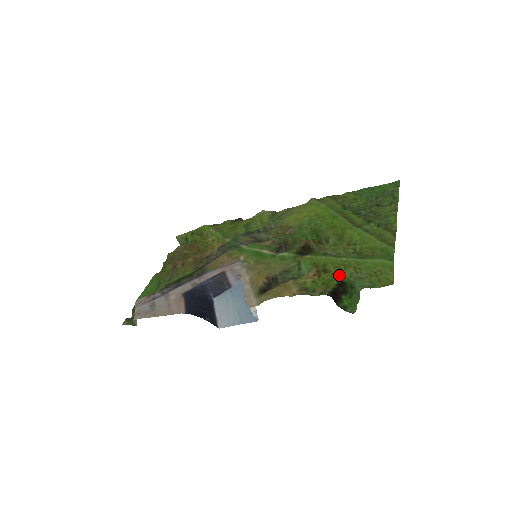
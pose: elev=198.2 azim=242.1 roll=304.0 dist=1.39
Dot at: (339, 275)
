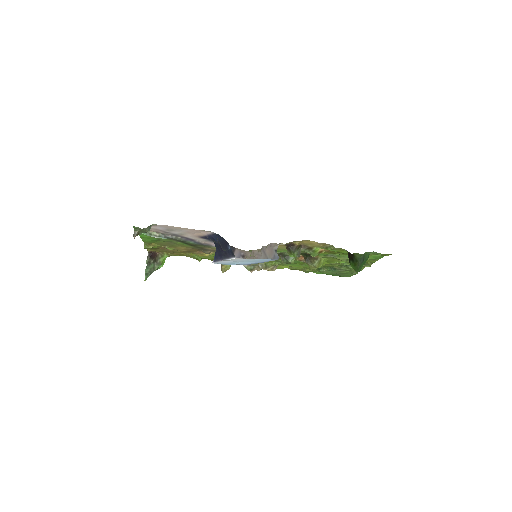
Dot at: (347, 254)
